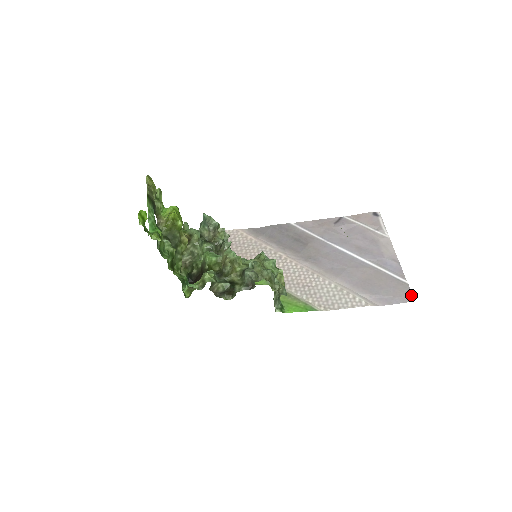
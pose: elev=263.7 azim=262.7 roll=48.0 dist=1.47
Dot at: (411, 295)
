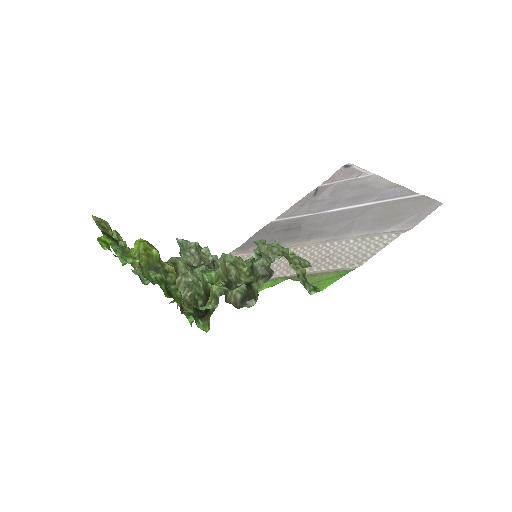
Dot at: (434, 201)
